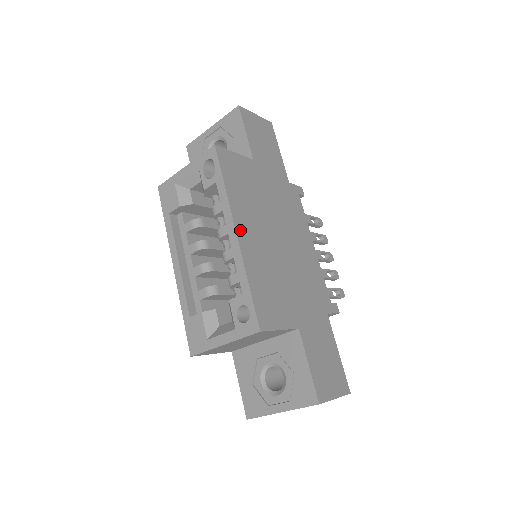
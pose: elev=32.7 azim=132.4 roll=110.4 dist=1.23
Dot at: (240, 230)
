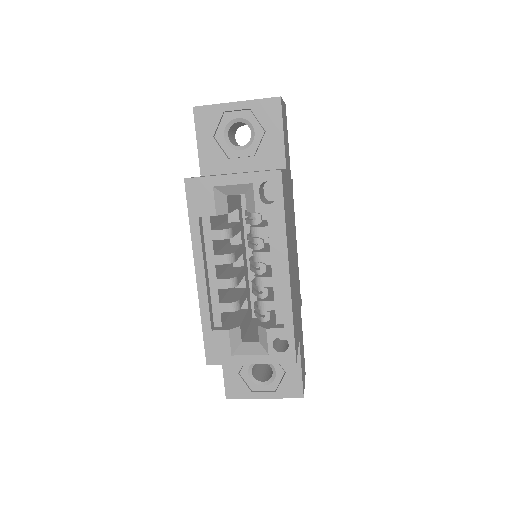
Dot at: (289, 266)
